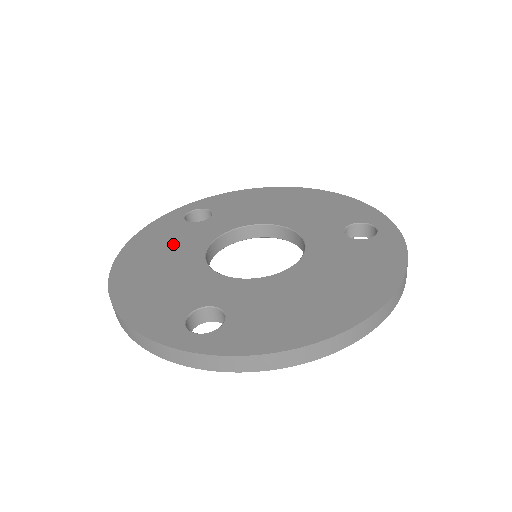
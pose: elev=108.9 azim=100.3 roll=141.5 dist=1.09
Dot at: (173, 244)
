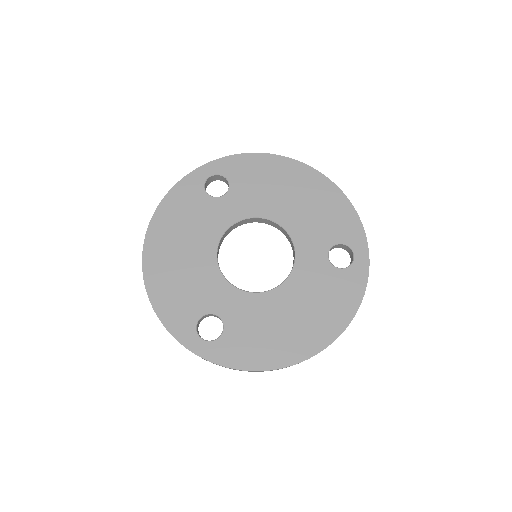
Dot at: (193, 226)
